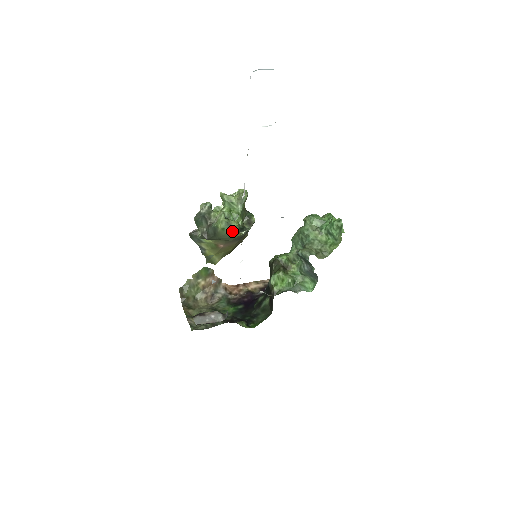
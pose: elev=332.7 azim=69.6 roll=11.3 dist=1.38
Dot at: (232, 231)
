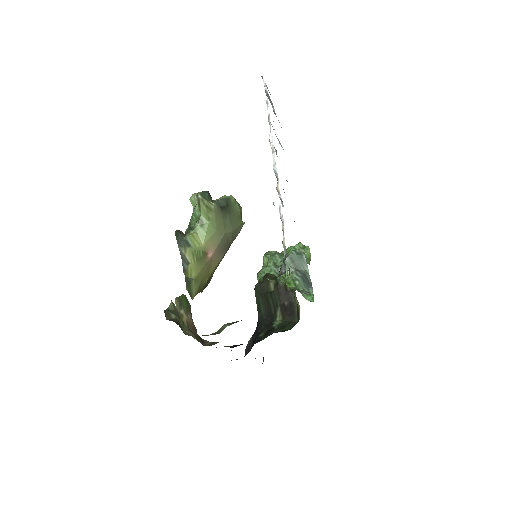
Dot at: (240, 210)
